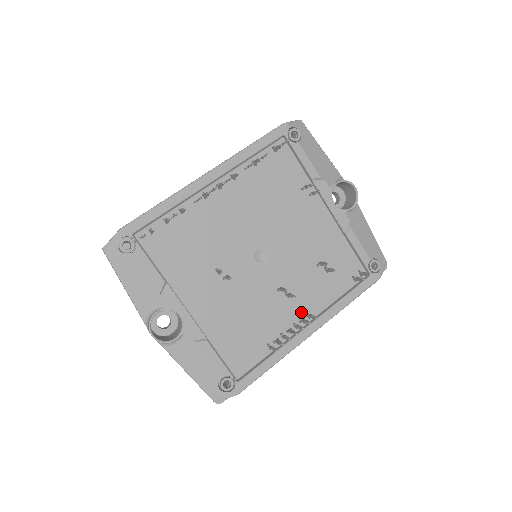
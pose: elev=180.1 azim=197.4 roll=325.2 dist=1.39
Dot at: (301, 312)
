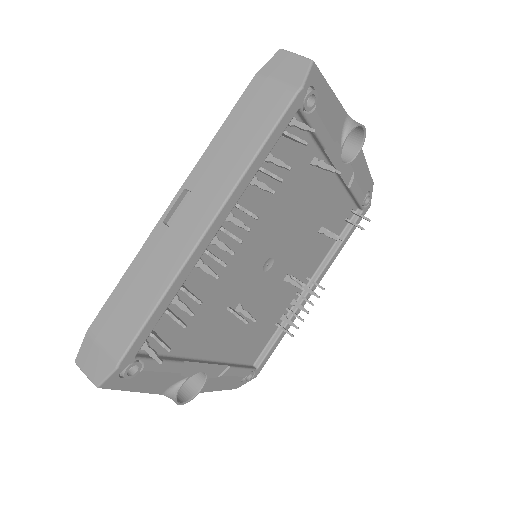
Dot at: (302, 281)
